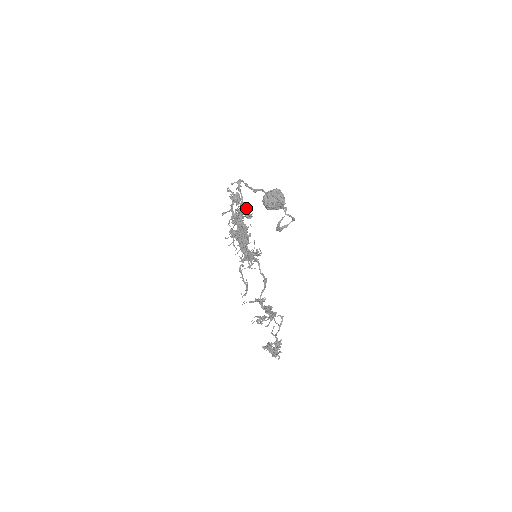
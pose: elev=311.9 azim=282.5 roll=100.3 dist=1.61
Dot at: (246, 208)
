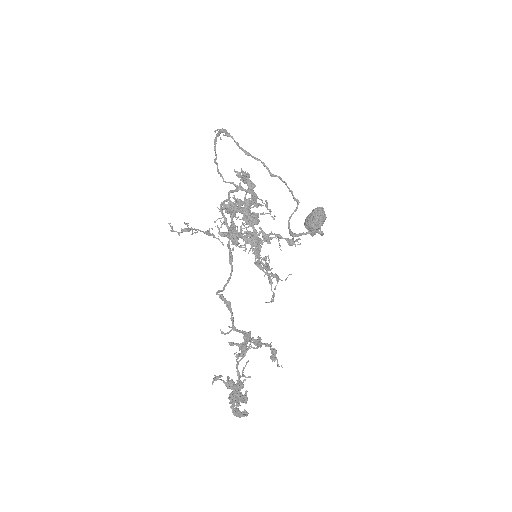
Dot at: (254, 192)
